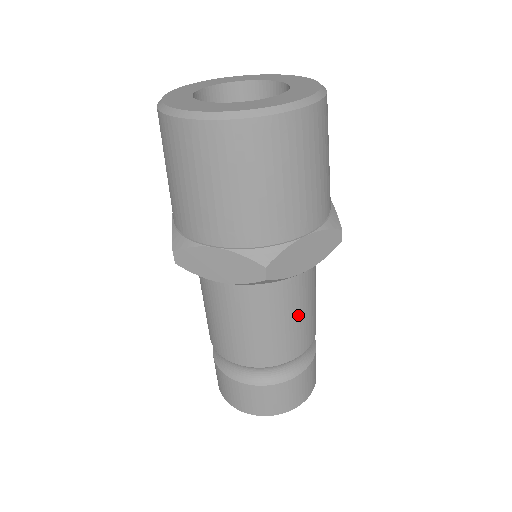
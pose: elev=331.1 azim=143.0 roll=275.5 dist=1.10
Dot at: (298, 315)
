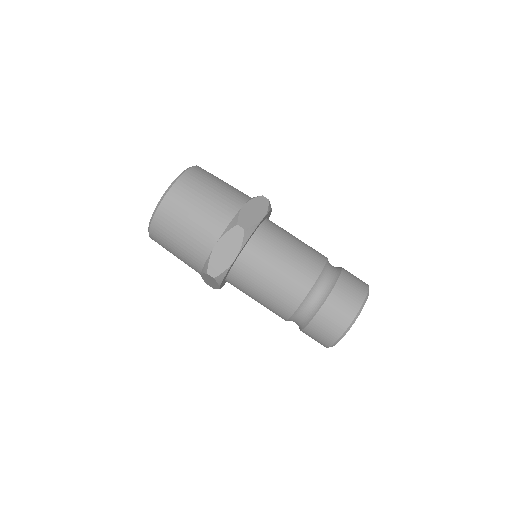
Dot at: (273, 278)
